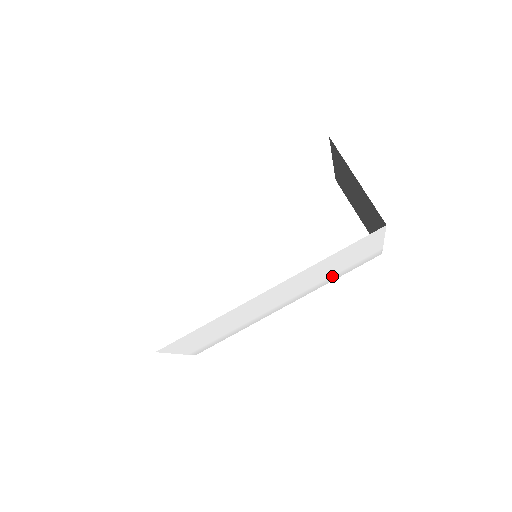
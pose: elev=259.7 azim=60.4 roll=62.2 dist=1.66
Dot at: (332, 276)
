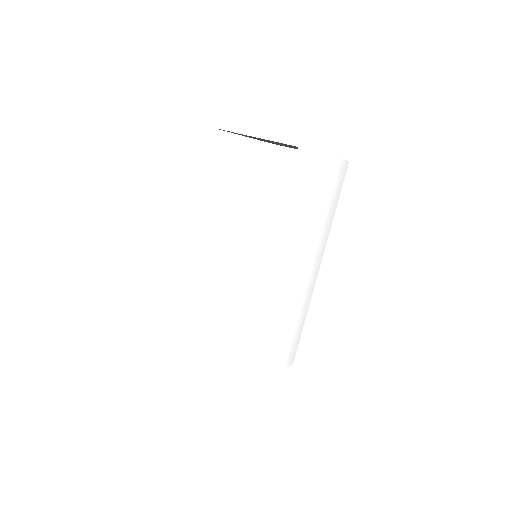
Dot at: (324, 216)
